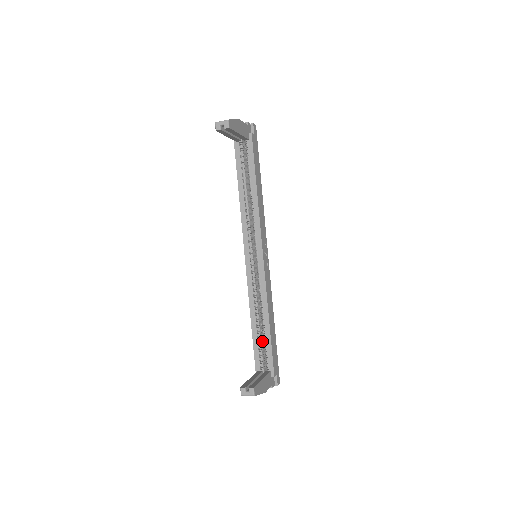
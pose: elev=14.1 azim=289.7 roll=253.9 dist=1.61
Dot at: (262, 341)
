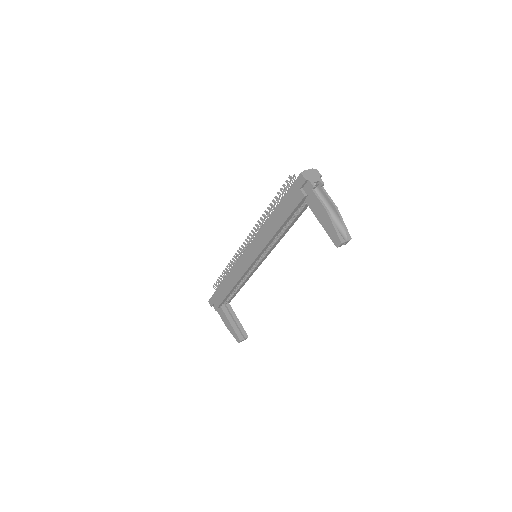
Dot at: occluded
